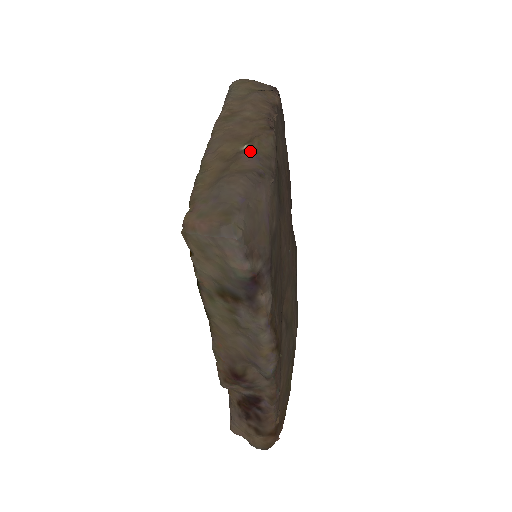
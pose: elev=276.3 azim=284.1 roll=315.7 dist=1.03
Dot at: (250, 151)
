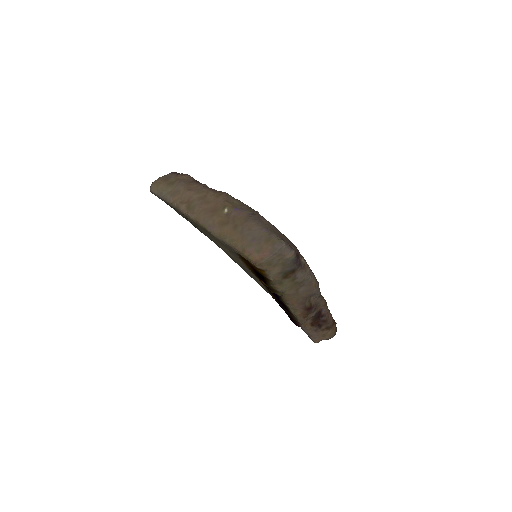
Dot at: (234, 210)
